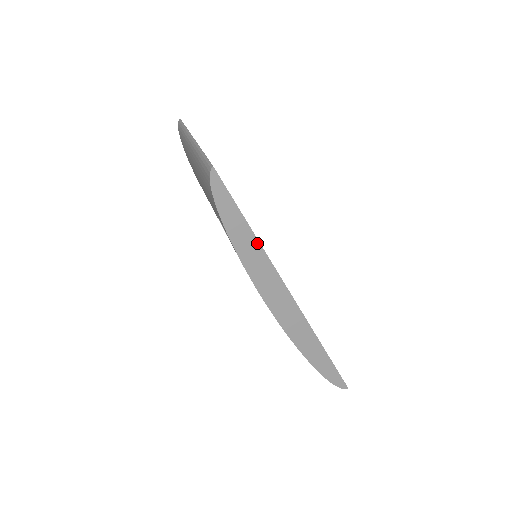
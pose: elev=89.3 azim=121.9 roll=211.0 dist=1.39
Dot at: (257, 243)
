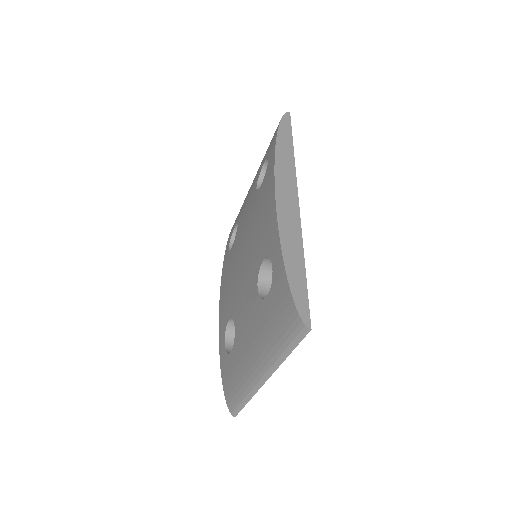
Dot at: occluded
